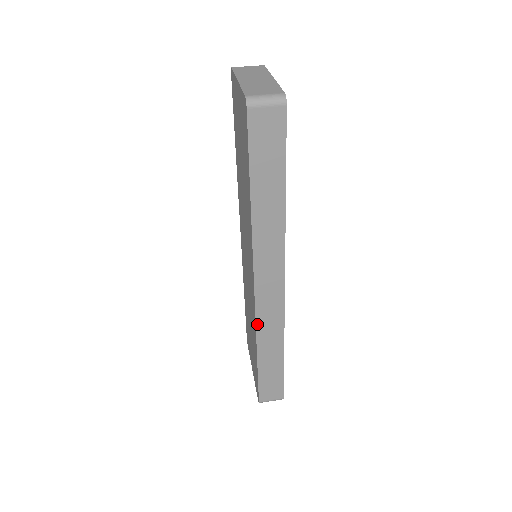
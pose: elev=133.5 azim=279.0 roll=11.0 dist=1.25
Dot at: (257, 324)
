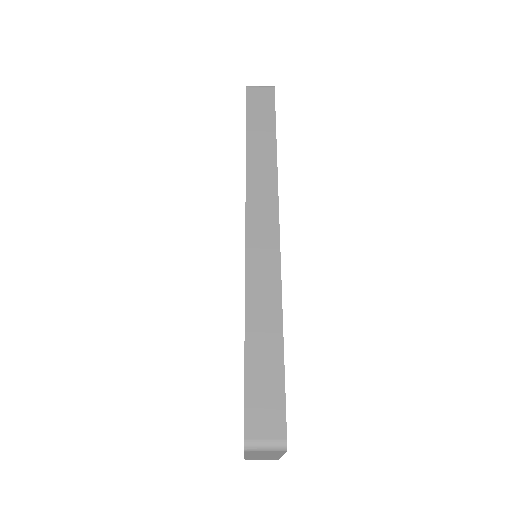
Dot at: (247, 274)
